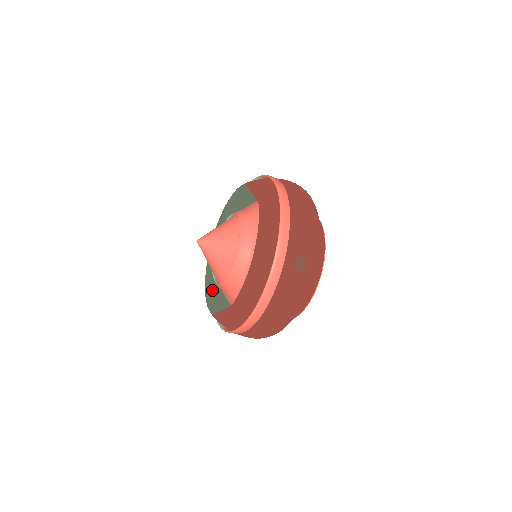
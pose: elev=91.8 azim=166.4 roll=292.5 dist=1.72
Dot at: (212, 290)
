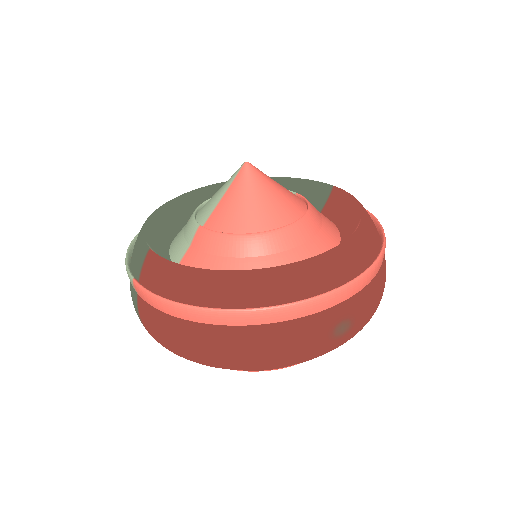
Dot at: (159, 224)
